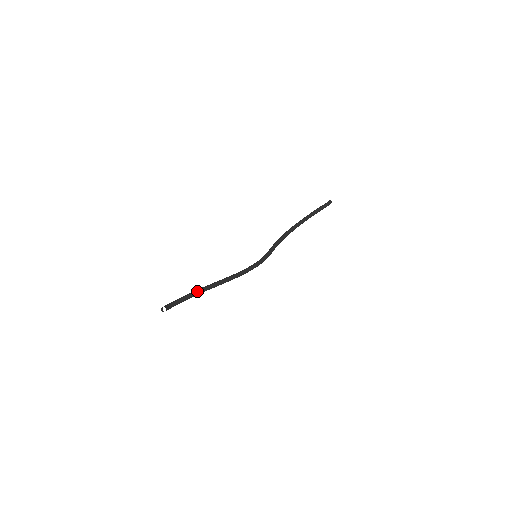
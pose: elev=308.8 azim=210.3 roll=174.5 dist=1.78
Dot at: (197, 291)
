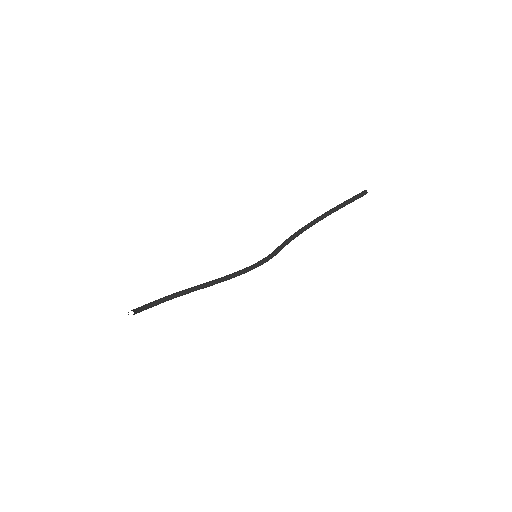
Dot at: (177, 293)
